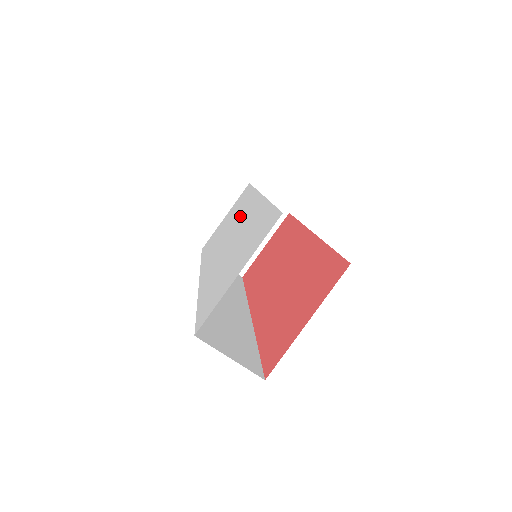
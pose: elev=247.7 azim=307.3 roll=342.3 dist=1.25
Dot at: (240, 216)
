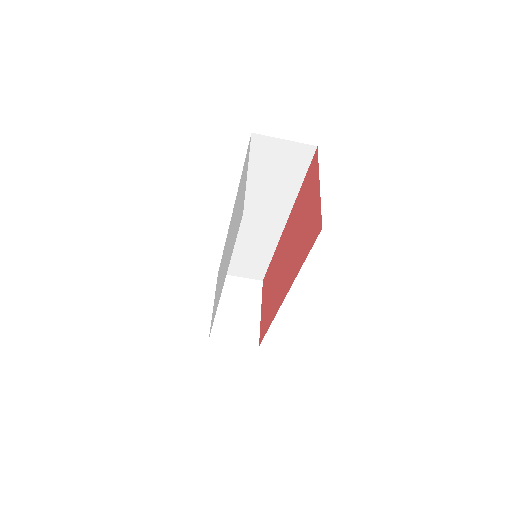
Dot at: (225, 250)
